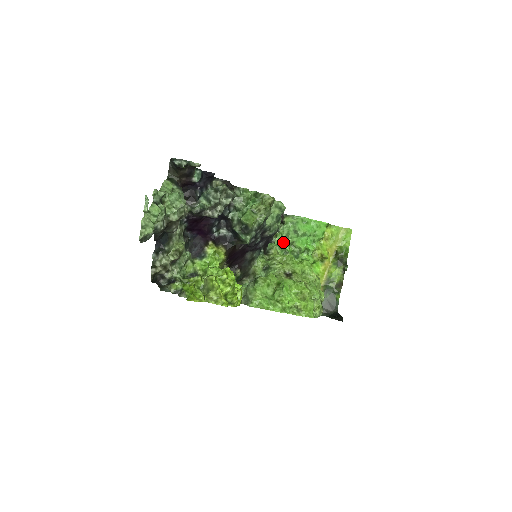
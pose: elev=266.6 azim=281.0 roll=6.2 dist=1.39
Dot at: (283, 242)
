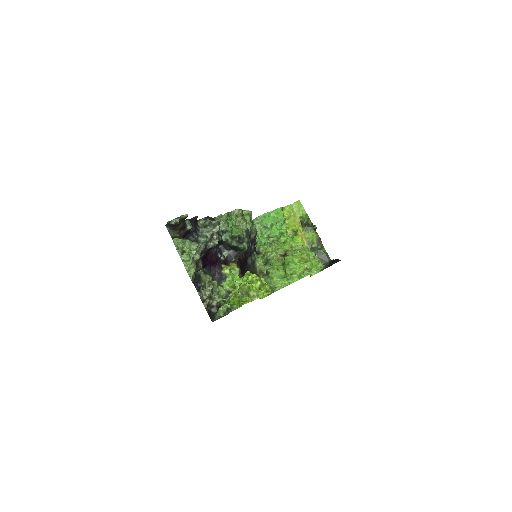
Dot at: (262, 240)
